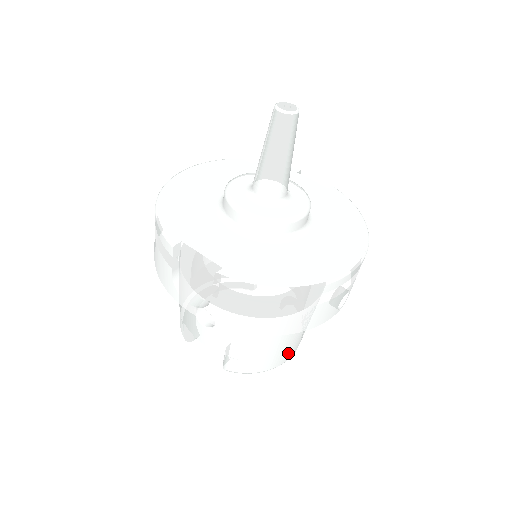
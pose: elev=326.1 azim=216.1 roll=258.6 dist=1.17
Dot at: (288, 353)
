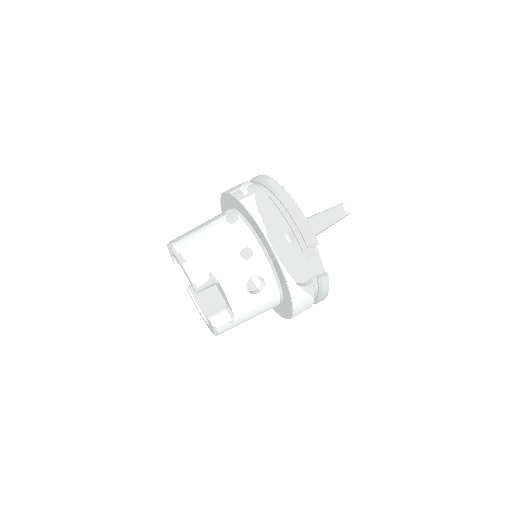
Dot at: occluded
